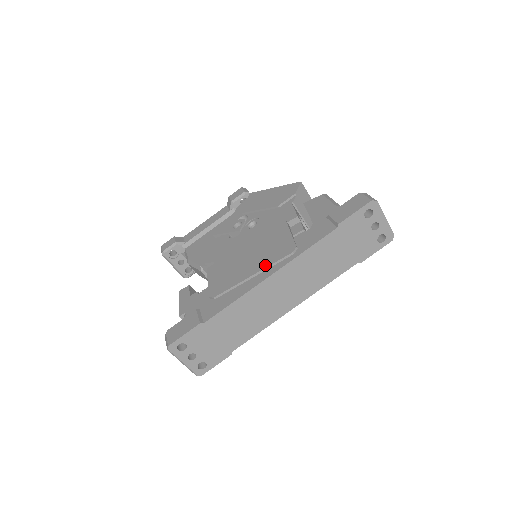
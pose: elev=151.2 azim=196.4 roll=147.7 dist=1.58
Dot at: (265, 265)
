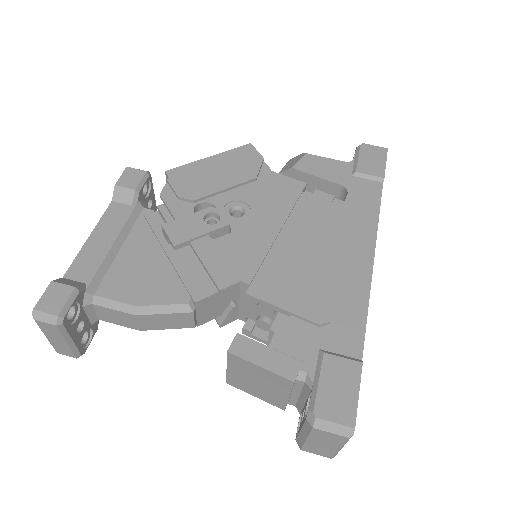
Dot at: (354, 248)
